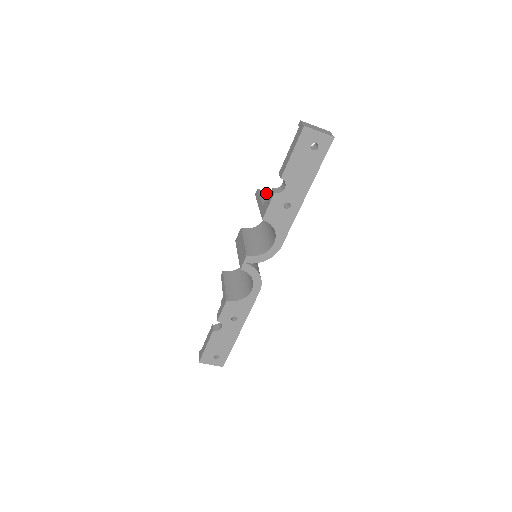
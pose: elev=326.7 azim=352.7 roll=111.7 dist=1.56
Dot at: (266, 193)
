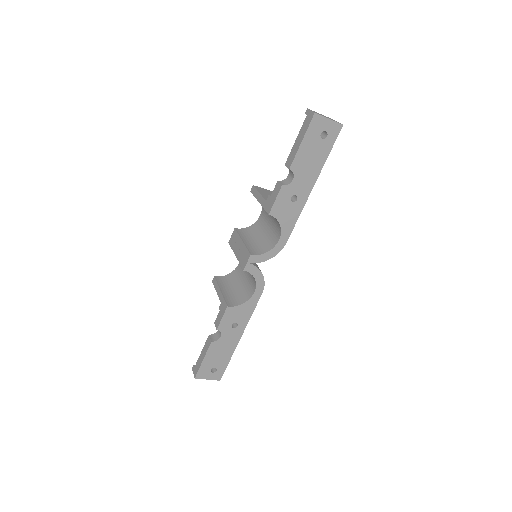
Dot at: (262, 189)
